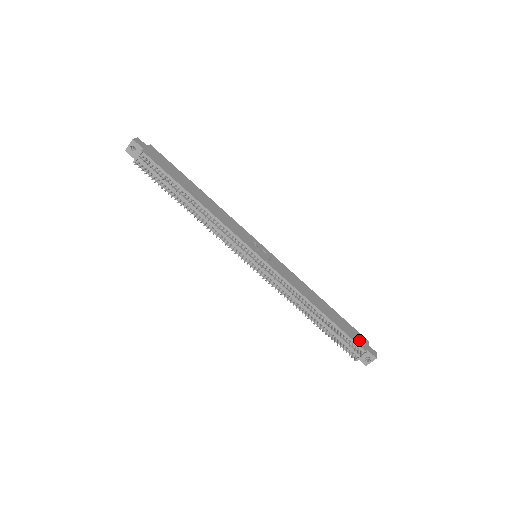
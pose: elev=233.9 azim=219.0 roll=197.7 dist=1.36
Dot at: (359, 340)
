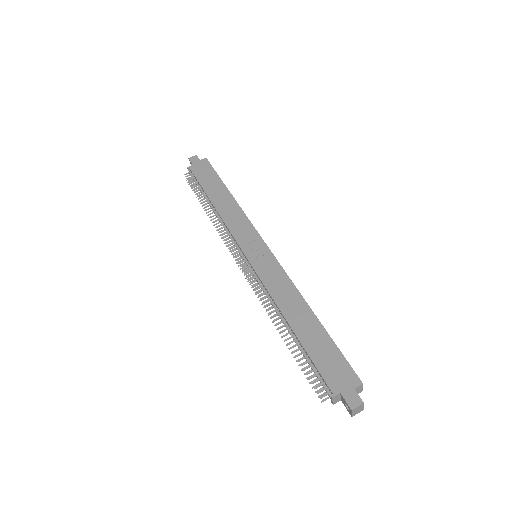
Dot at: (336, 376)
